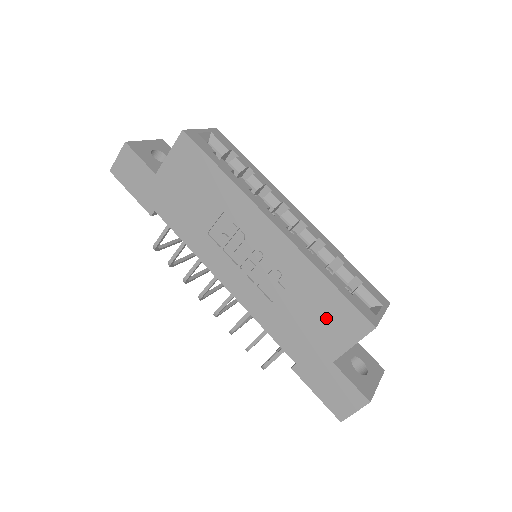
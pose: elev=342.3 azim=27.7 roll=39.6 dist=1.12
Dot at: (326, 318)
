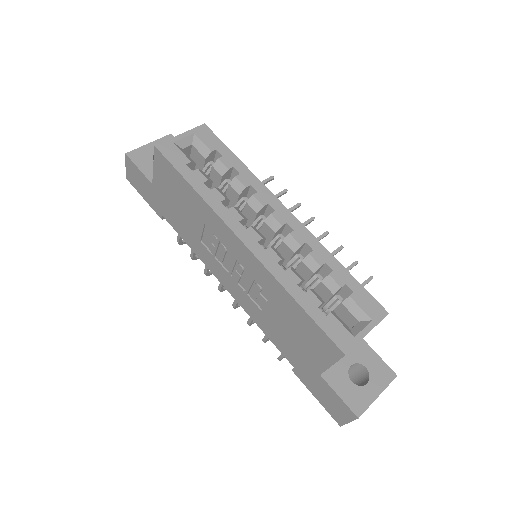
Dot at: (304, 335)
